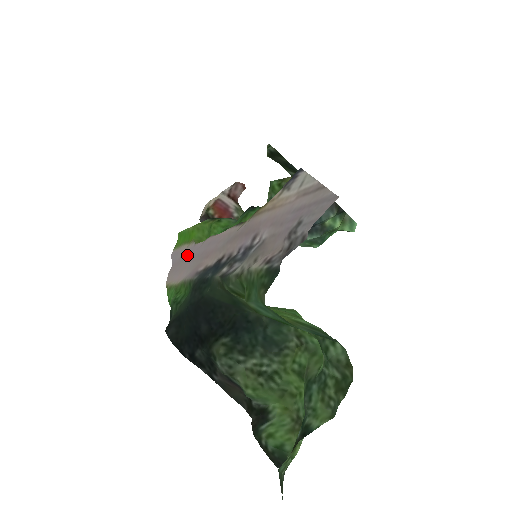
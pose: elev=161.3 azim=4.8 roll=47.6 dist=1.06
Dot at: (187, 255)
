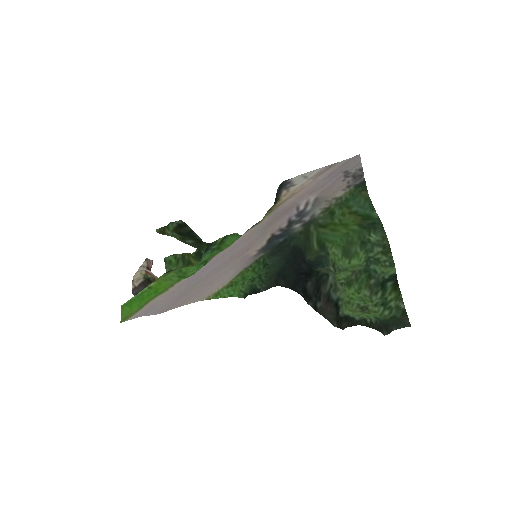
Dot at: (195, 282)
